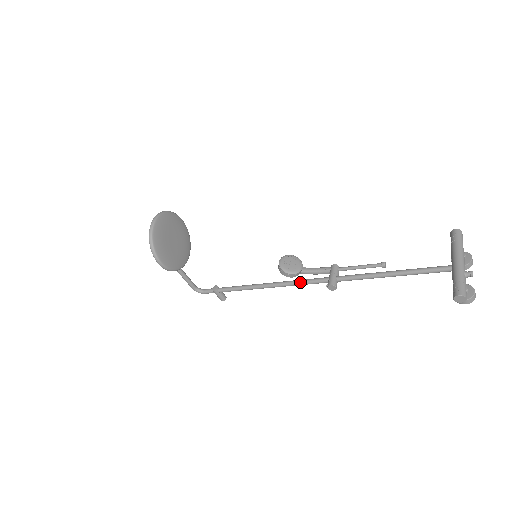
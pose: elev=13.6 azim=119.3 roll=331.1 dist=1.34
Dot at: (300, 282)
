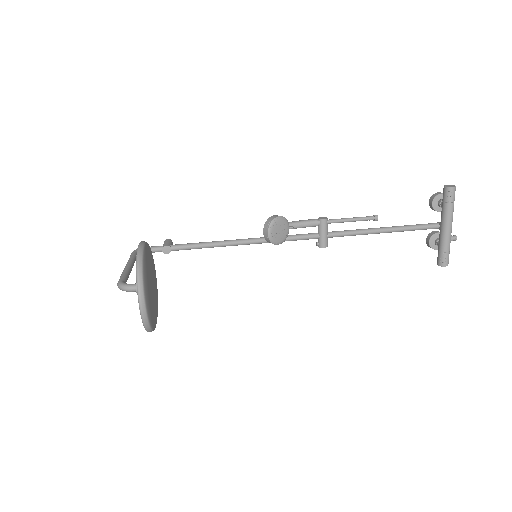
Dot at: occluded
